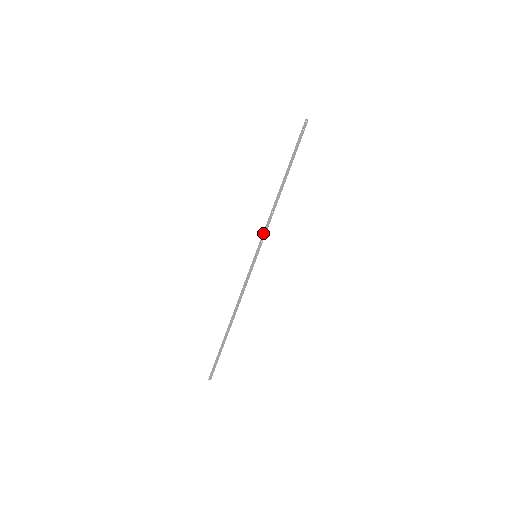
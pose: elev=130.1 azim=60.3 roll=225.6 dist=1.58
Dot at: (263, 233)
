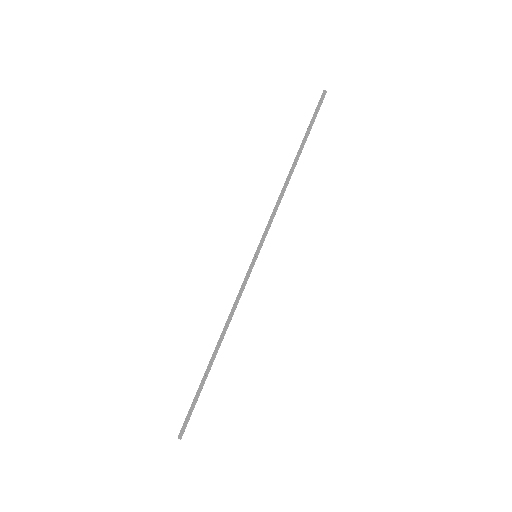
Dot at: (266, 226)
